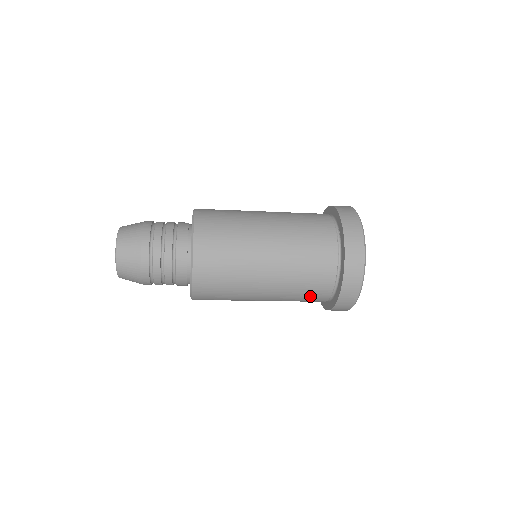
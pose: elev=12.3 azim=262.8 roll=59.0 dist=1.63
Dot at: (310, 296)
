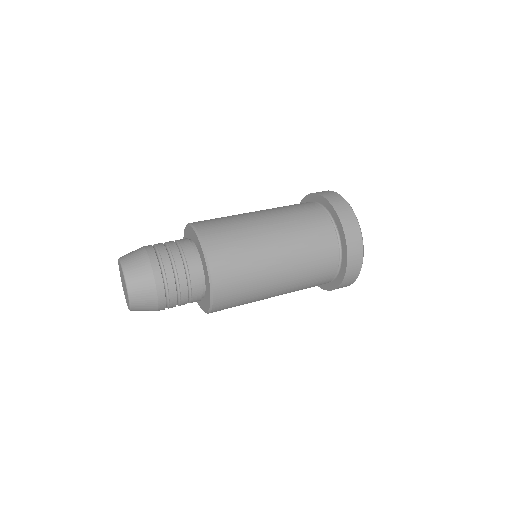
Dot at: (312, 286)
